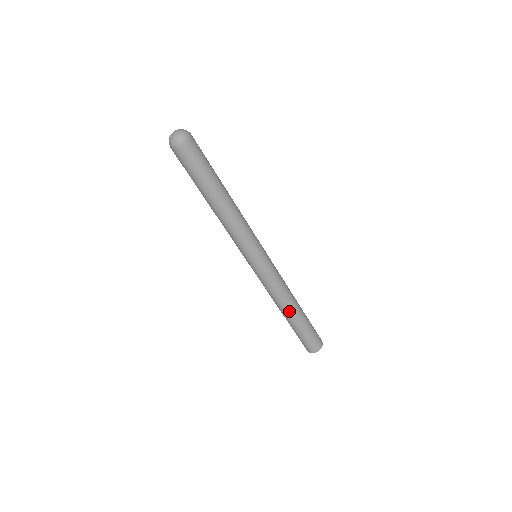
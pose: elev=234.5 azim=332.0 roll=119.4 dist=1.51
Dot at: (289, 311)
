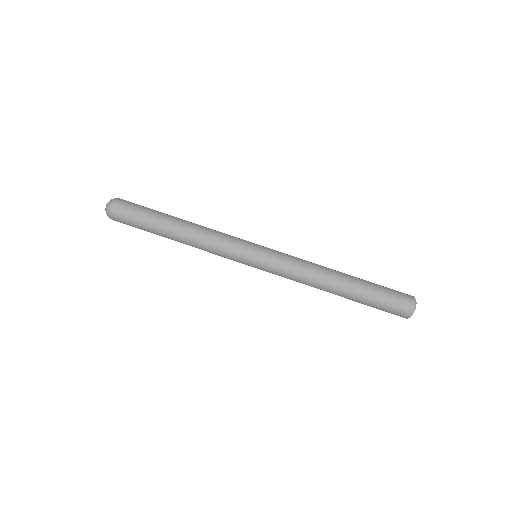
Dot at: (332, 289)
